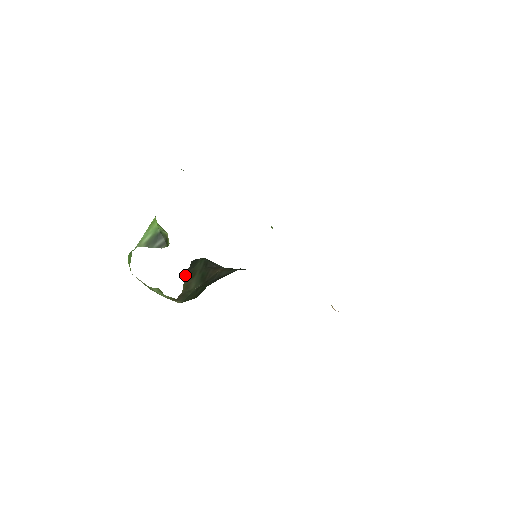
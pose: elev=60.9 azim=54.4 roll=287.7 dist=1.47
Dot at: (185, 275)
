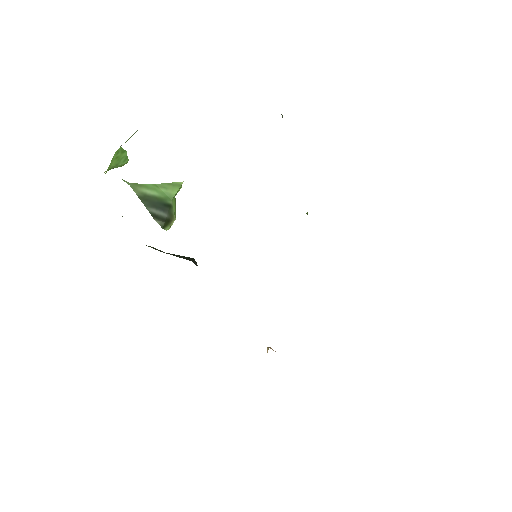
Dot at: occluded
